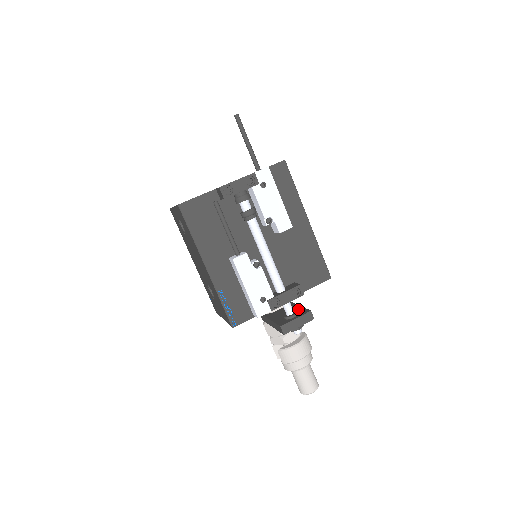
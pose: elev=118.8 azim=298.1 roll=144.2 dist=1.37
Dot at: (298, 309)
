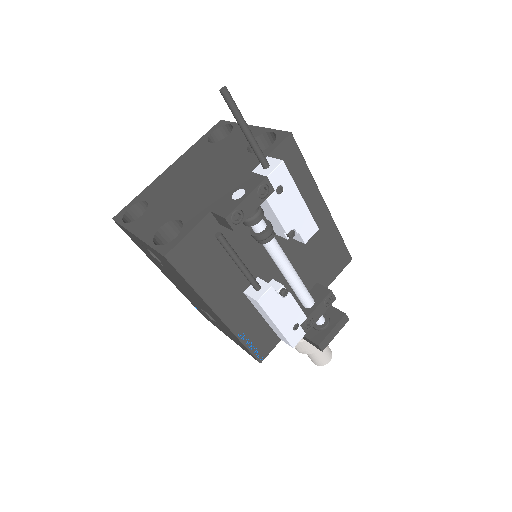
Dot at: occluded
